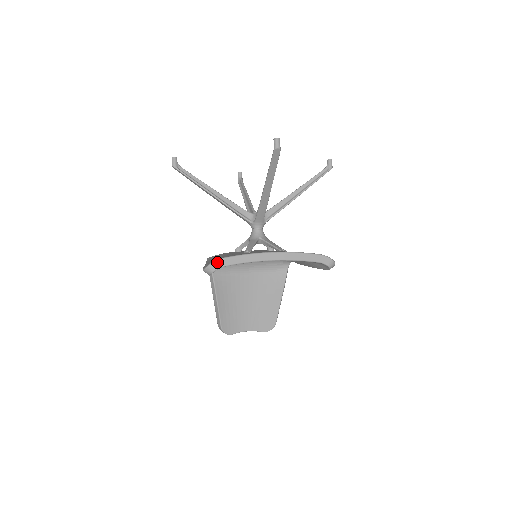
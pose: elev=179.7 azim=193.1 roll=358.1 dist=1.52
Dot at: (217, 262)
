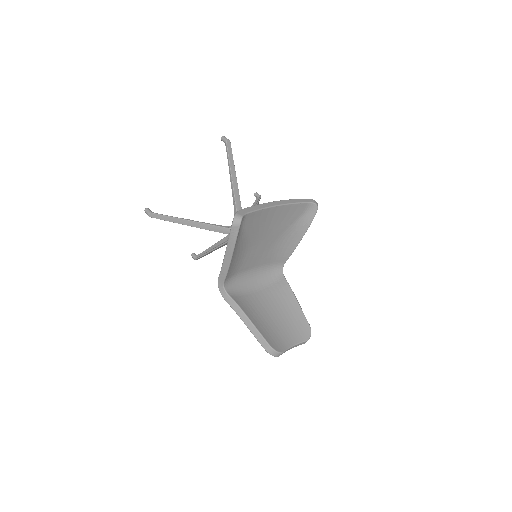
Dot at: (239, 212)
